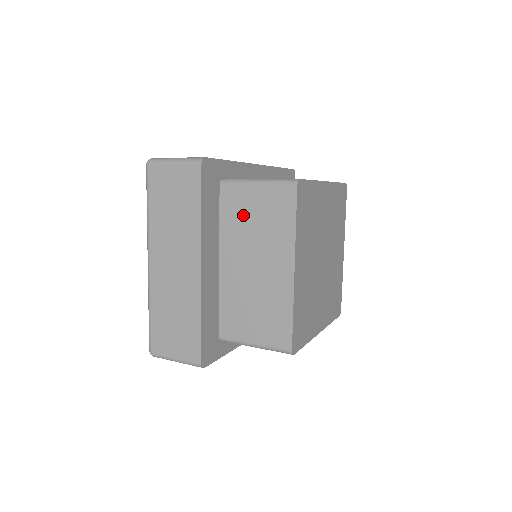
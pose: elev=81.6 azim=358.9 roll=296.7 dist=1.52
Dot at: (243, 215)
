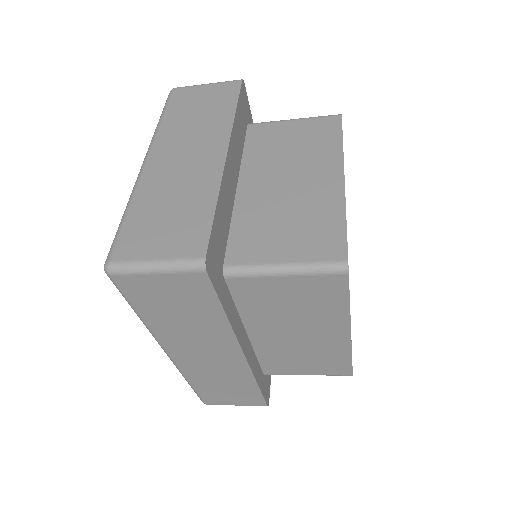
Dot at: (275, 142)
